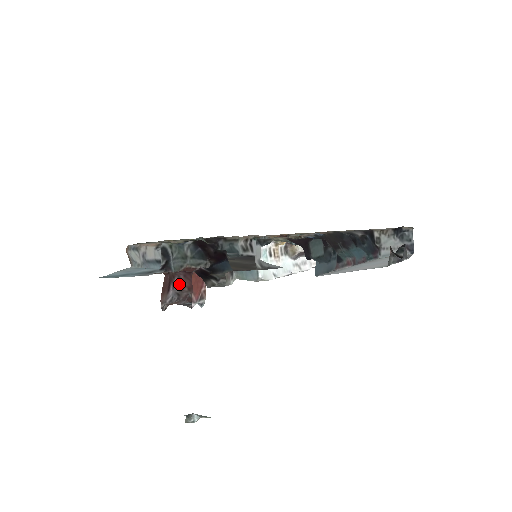
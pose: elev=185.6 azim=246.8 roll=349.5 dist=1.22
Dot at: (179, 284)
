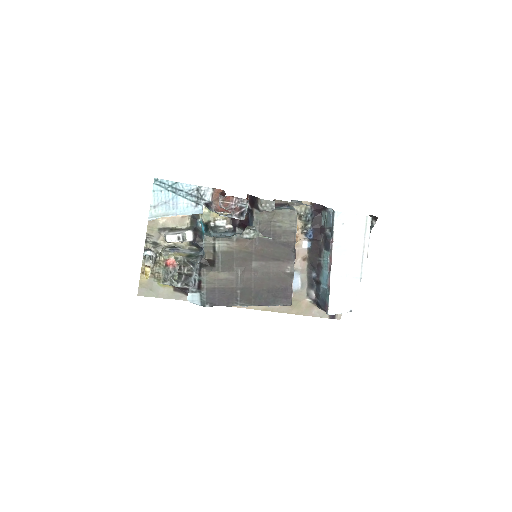
Dot at: occluded
